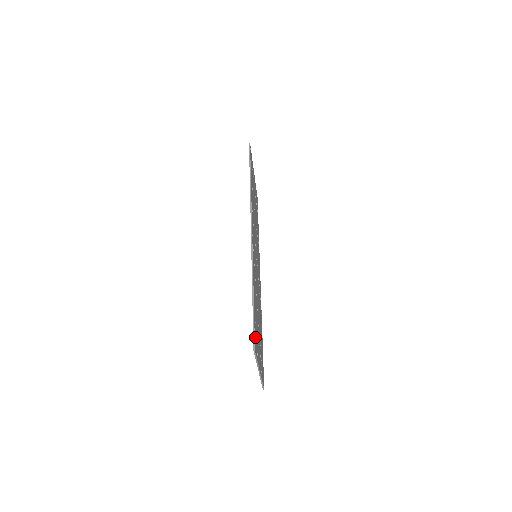
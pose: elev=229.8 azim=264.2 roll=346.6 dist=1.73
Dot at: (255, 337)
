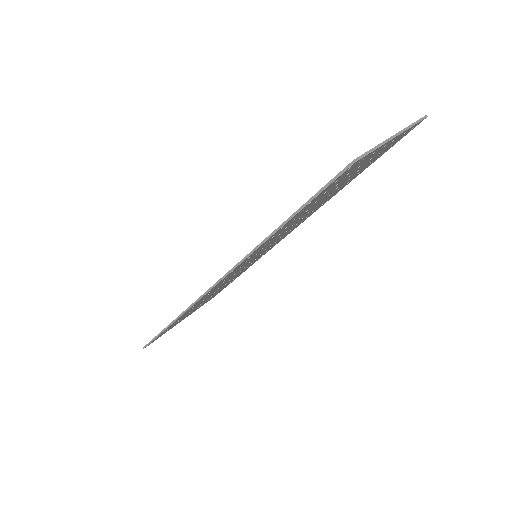
Dot at: (401, 138)
